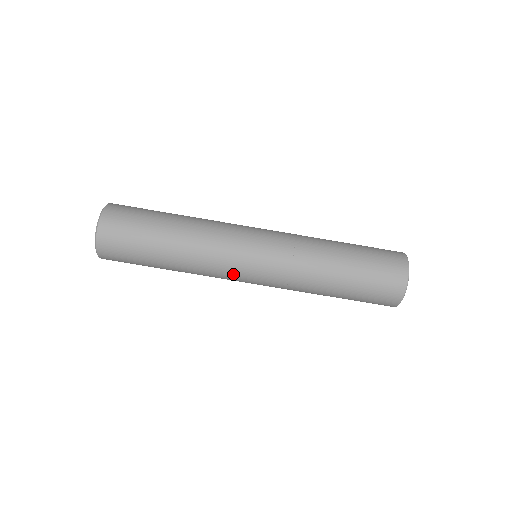
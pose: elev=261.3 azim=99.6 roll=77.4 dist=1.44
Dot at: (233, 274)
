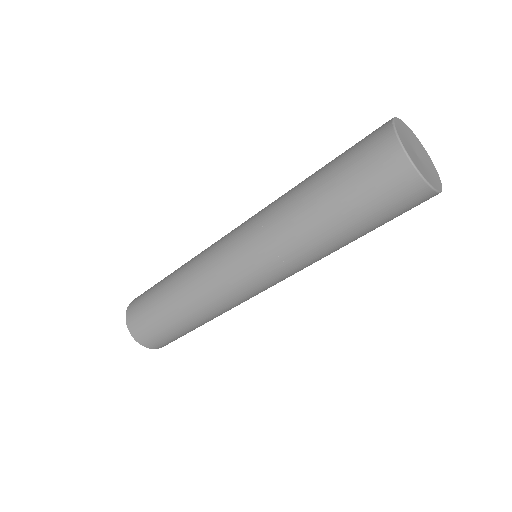
Dot at: occluded
